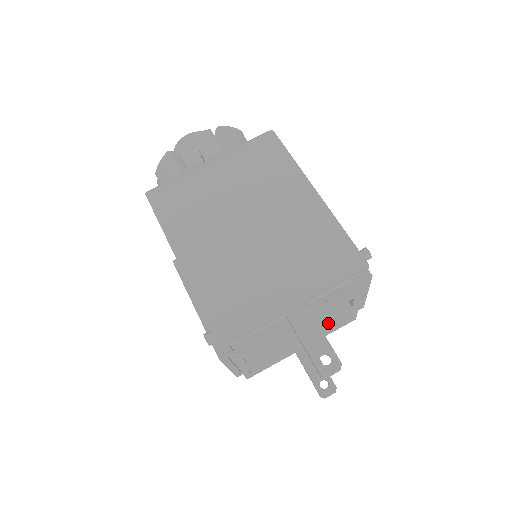
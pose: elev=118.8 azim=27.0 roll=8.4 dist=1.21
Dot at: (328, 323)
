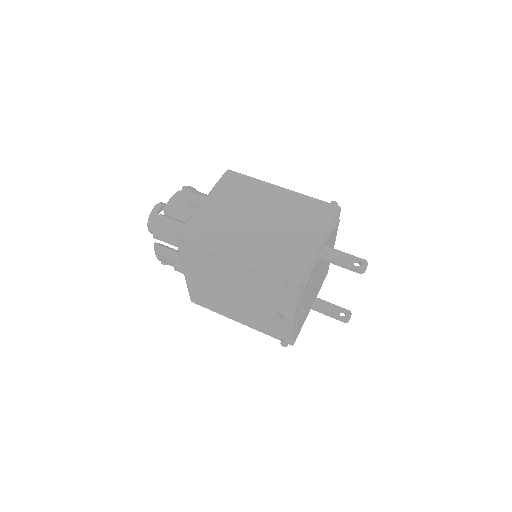
Dot at: (323, 273)
